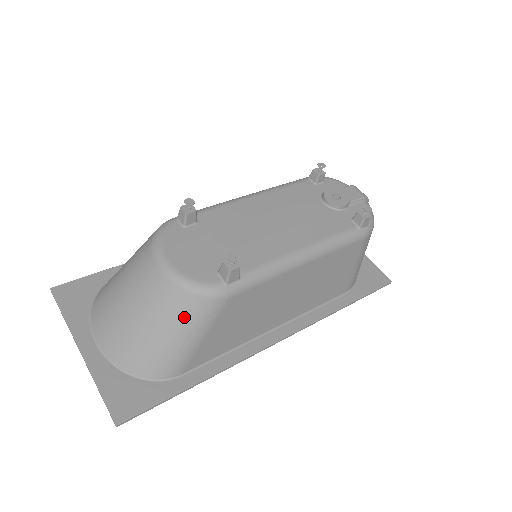
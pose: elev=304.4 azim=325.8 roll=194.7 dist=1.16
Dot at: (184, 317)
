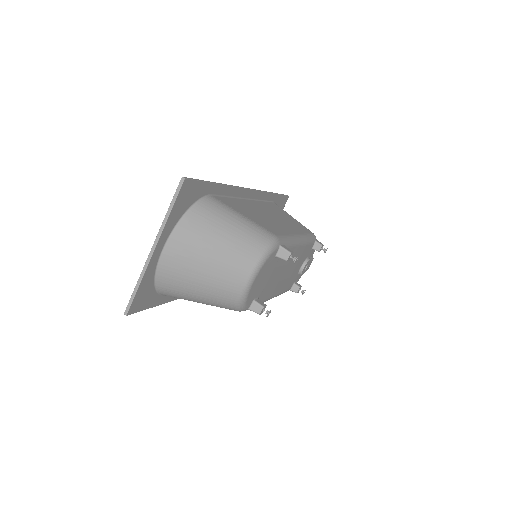
Dot at: (218, 303)
